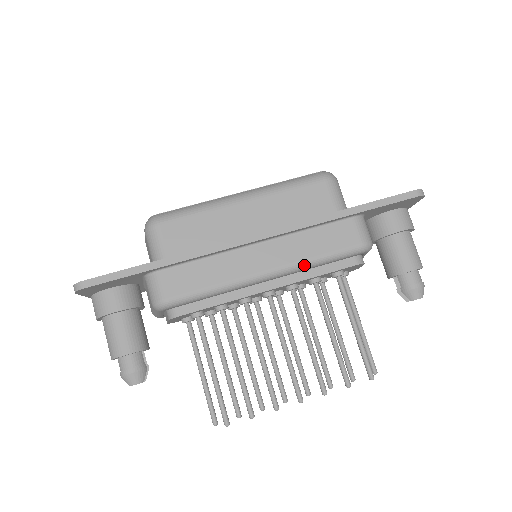
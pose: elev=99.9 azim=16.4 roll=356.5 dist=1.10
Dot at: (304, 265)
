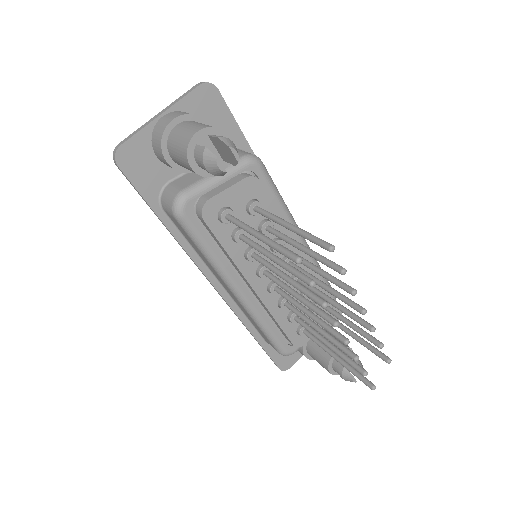
Dot at: (316, 260)
